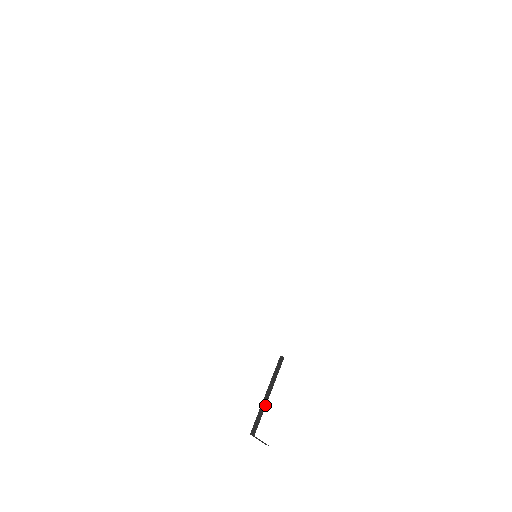
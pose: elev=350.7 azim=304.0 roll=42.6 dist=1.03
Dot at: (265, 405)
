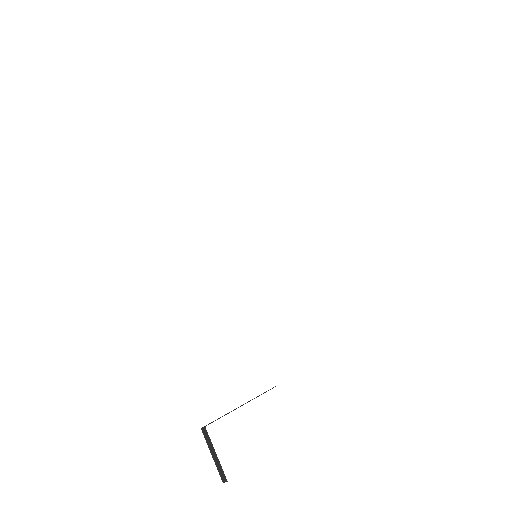
Dot at: (234, 409)
